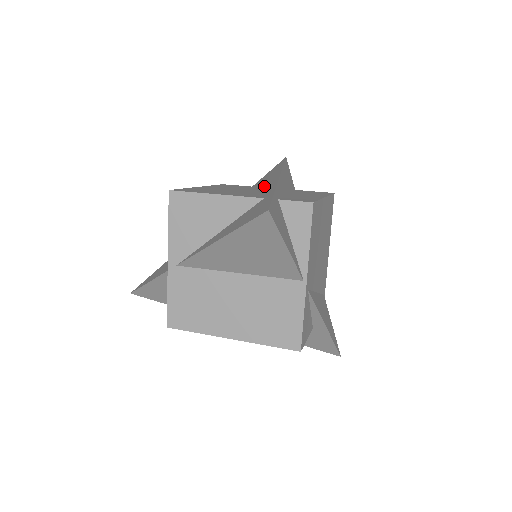
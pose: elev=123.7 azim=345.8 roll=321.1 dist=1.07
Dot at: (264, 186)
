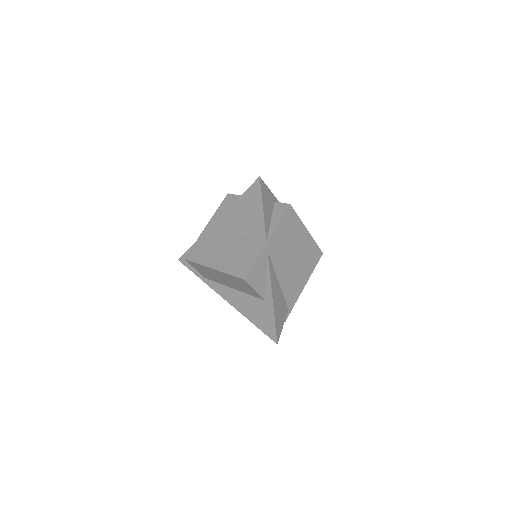
Dot at: occluded
